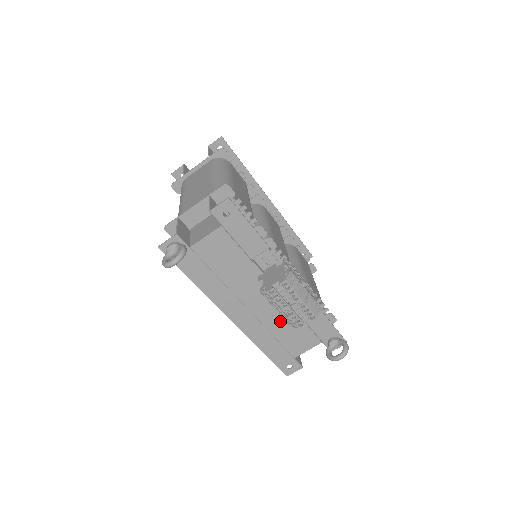
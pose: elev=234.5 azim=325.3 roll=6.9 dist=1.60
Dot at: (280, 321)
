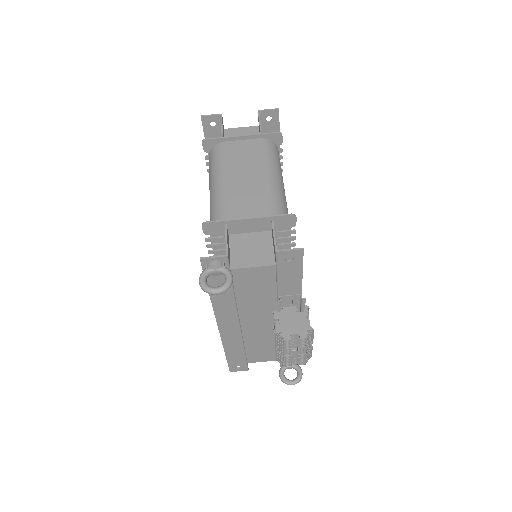
Dot at: (260, 339)
